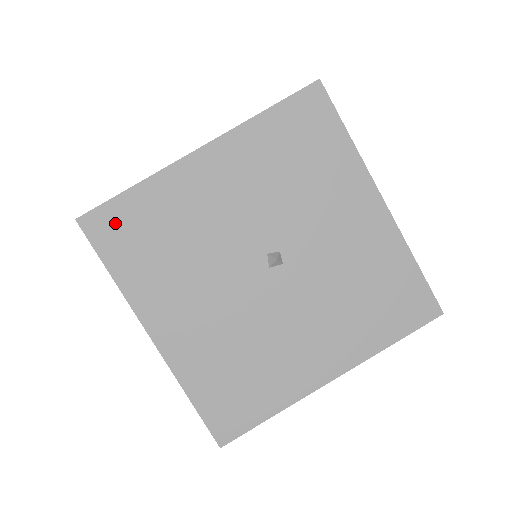
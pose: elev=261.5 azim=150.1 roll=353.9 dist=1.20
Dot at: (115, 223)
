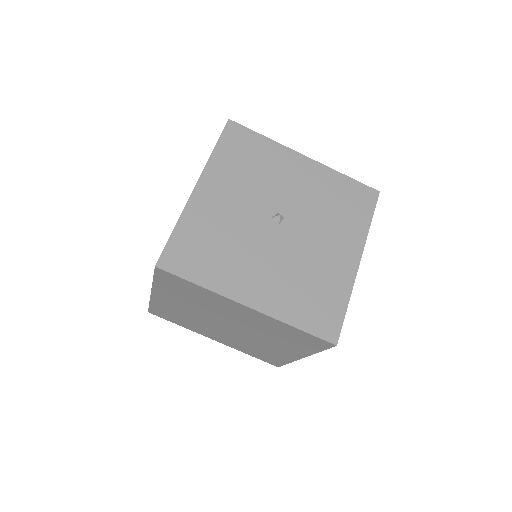
Dot at: (179, 254)
